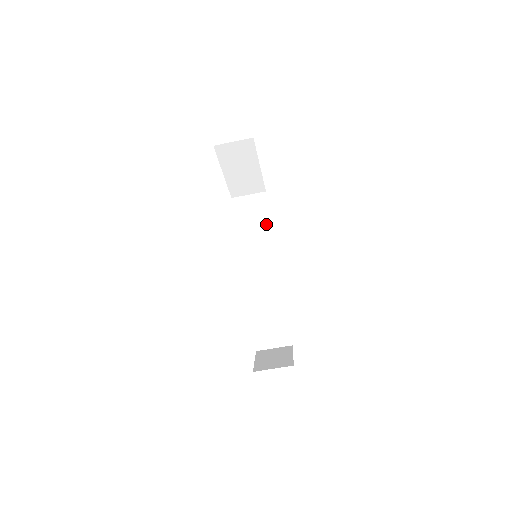
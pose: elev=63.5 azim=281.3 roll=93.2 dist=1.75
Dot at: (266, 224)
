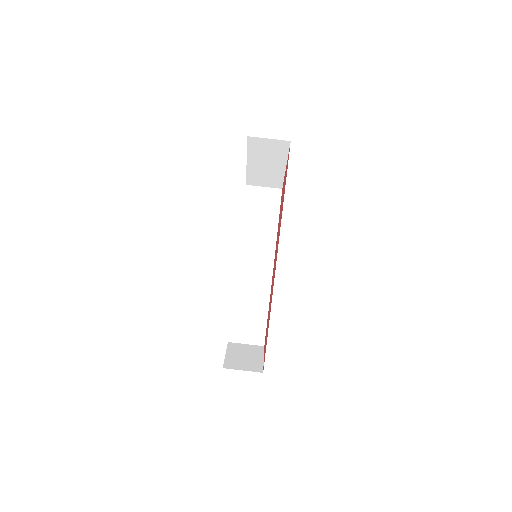
Dot at: (273, 222)
